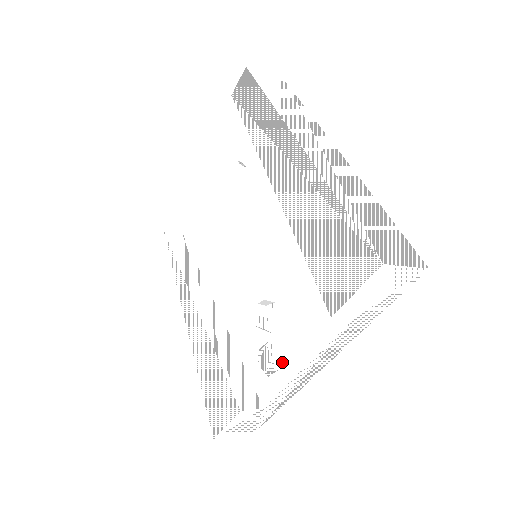
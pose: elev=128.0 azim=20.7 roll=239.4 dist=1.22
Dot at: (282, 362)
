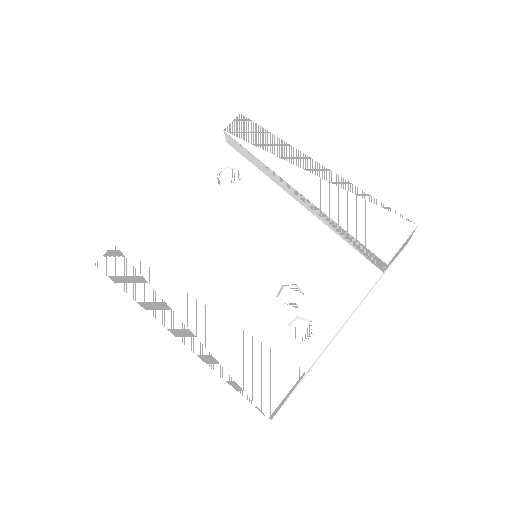
Dot at: (319, 327)
